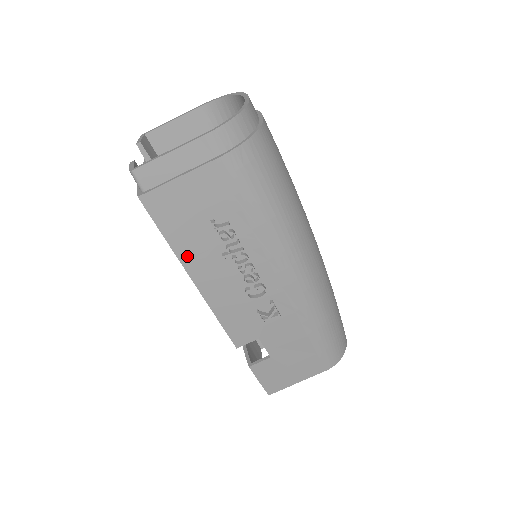
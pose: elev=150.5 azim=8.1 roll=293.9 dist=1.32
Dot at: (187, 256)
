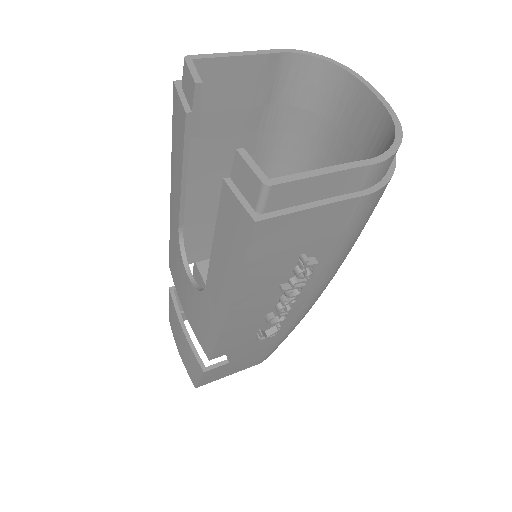
Dot at: (247, 286)
